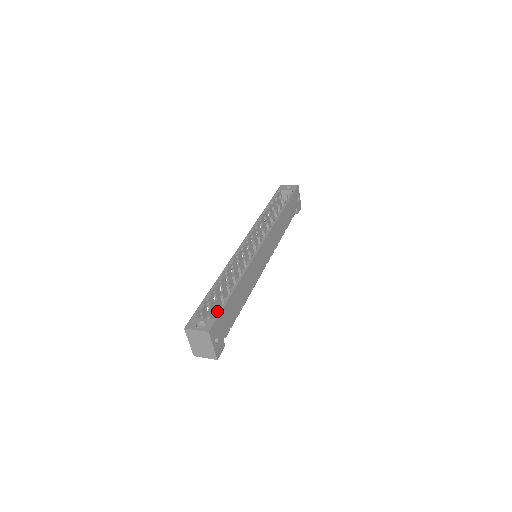
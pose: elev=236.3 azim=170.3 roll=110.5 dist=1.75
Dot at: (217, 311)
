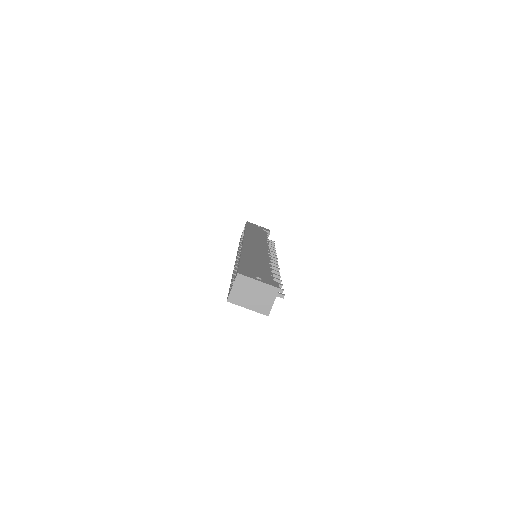
Dot at: occluded
